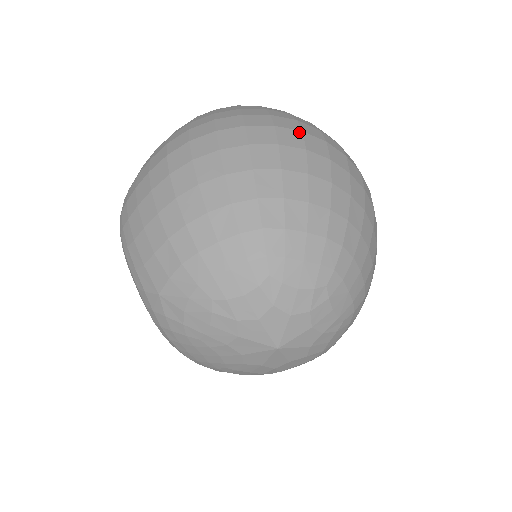
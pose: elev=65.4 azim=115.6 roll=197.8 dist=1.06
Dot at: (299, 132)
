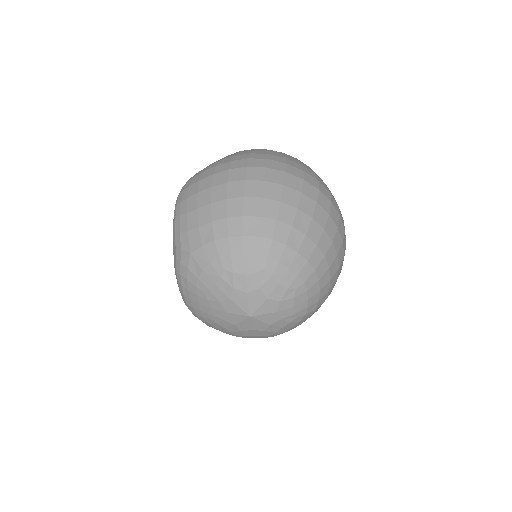
Dot at: (317, 190)
